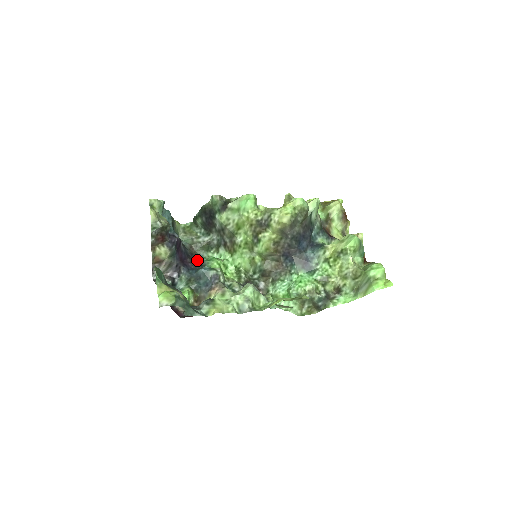
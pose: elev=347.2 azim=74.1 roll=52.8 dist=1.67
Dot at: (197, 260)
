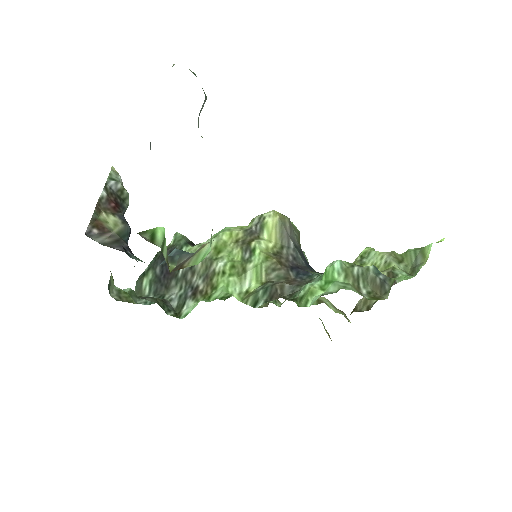
Dot at: occluded
